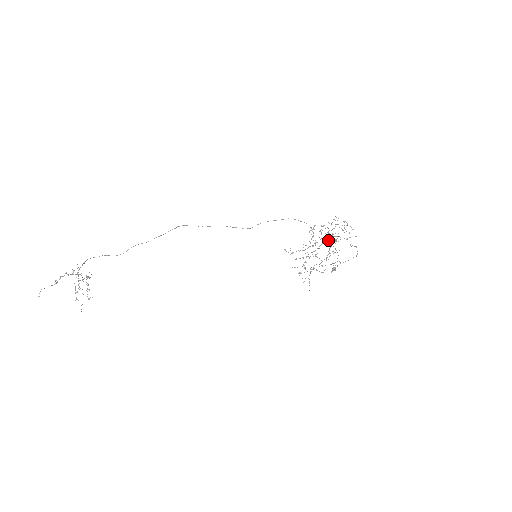
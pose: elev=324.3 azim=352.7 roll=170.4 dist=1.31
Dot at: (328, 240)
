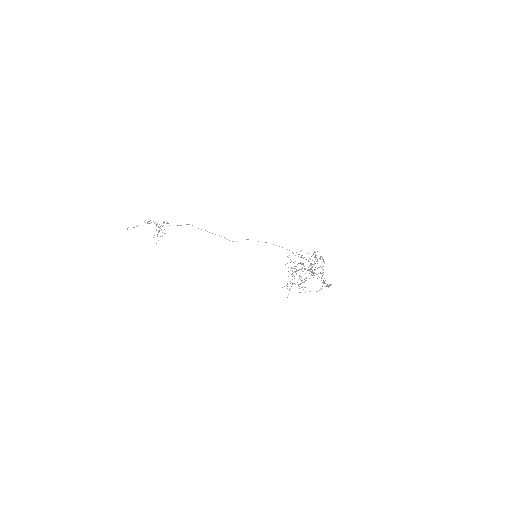
Dot at: (309, 266)
